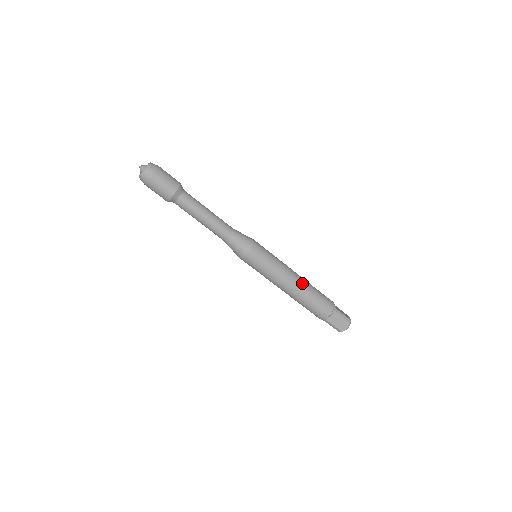
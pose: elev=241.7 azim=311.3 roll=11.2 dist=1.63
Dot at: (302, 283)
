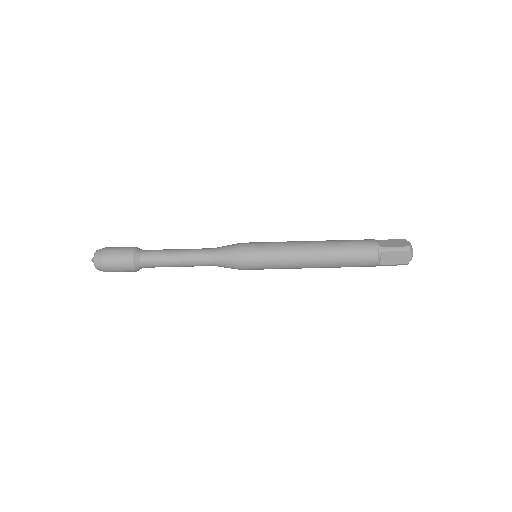
Dot at: (321, 250)
